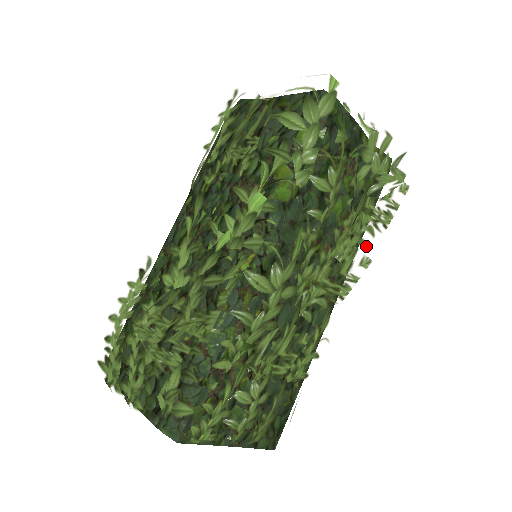
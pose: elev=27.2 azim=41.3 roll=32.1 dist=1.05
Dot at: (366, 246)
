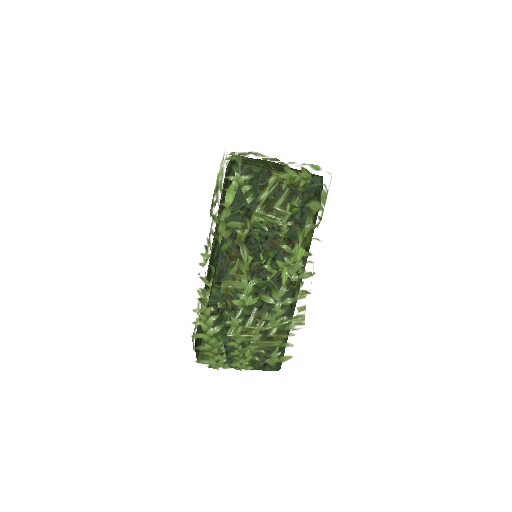
Dot at: occluded
